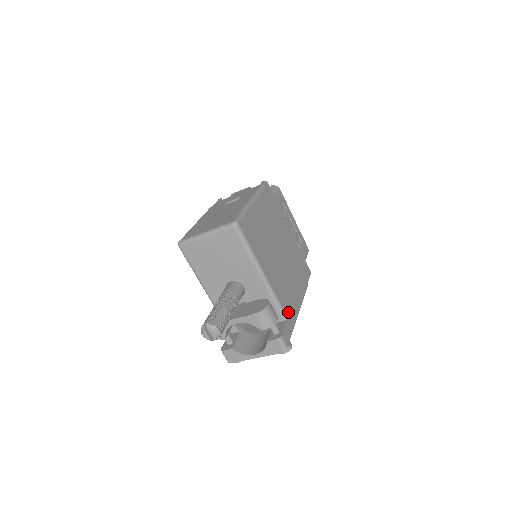
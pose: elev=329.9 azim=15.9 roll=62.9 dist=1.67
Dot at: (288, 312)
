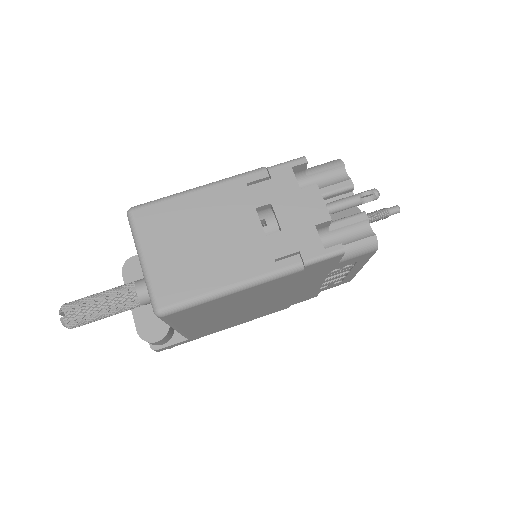
Dot at: (197, 336)
